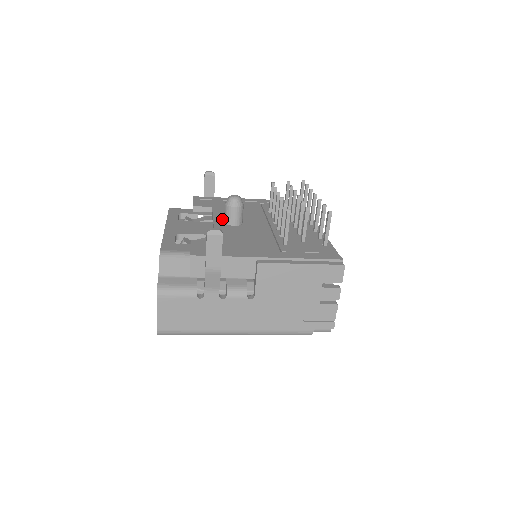
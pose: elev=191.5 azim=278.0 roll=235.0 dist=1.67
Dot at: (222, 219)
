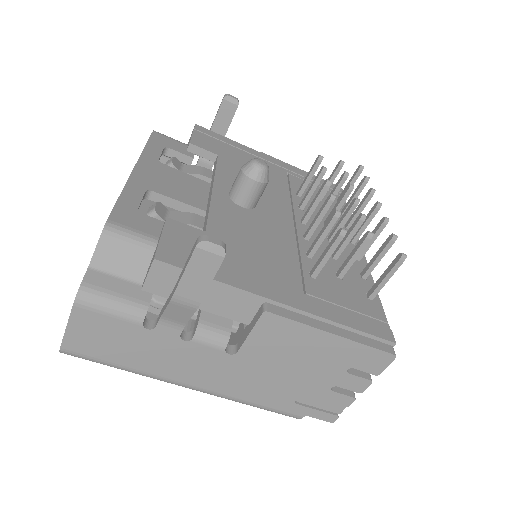
Dot at: (227, 186)
